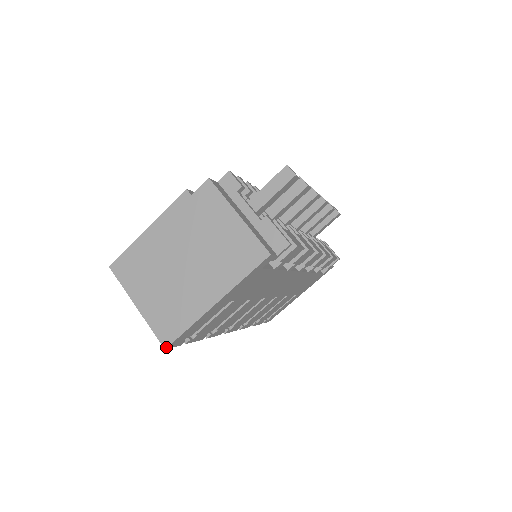
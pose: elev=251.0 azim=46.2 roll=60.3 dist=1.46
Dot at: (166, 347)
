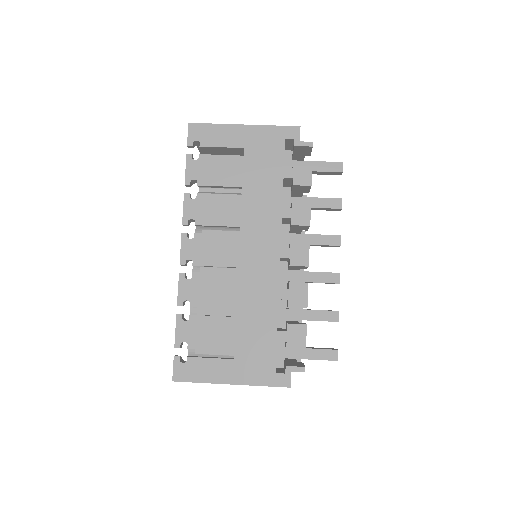
Dot at: (191, 123)
